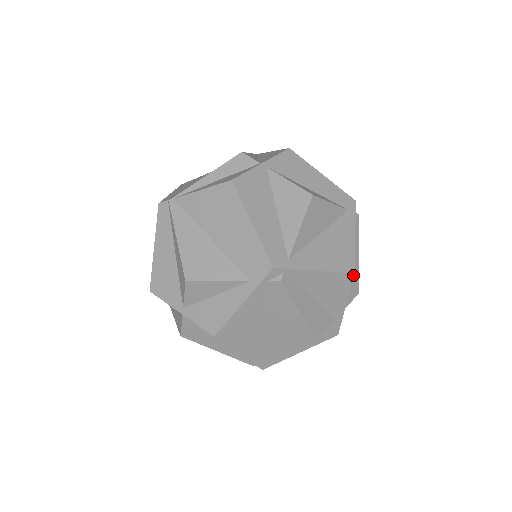
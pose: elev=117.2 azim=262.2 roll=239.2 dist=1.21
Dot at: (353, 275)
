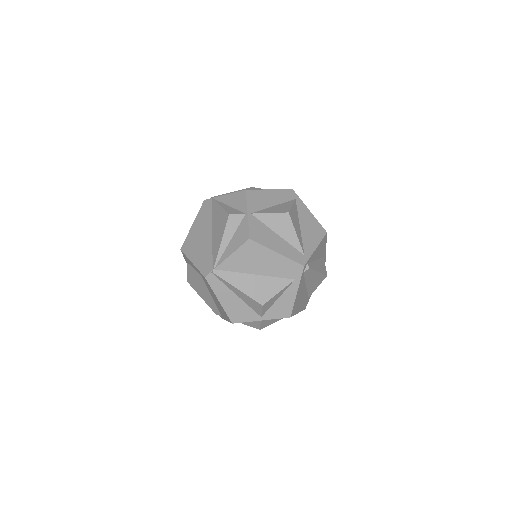
Dot at: occluded
